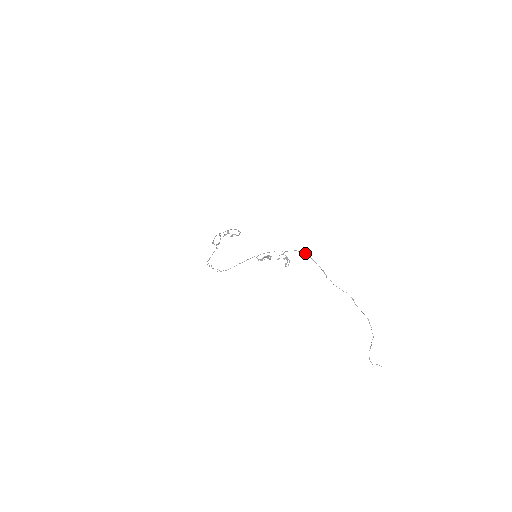
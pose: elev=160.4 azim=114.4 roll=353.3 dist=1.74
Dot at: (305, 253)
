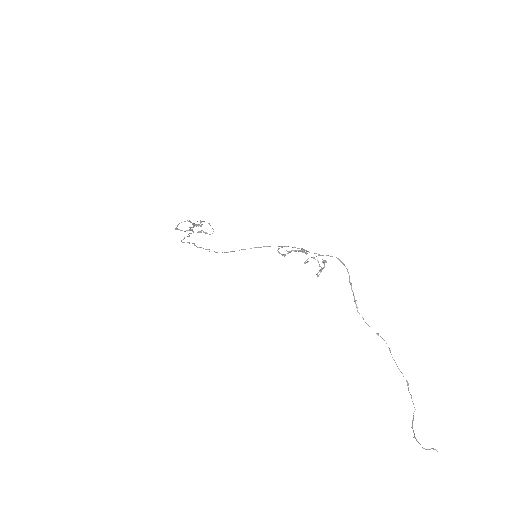
Dot at: (345, 266)
